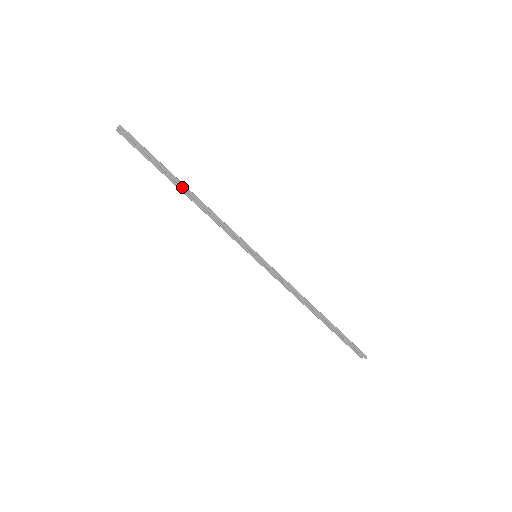
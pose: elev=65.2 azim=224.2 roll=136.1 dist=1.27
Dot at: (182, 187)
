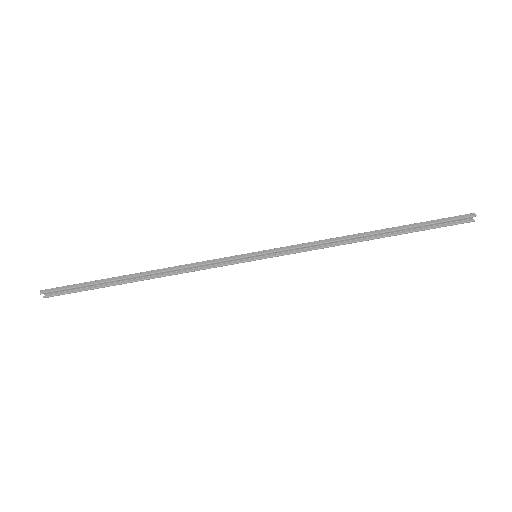
Dot at: (132, 277)
